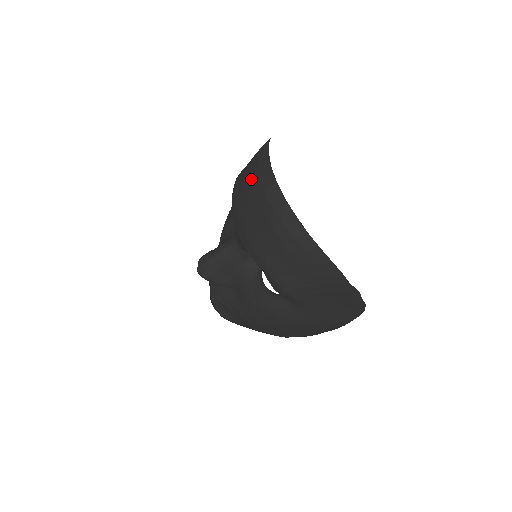
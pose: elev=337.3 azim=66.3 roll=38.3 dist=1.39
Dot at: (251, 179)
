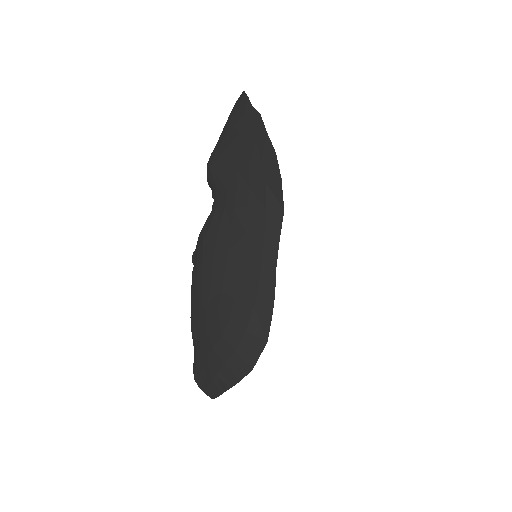
Dot at: occluded
